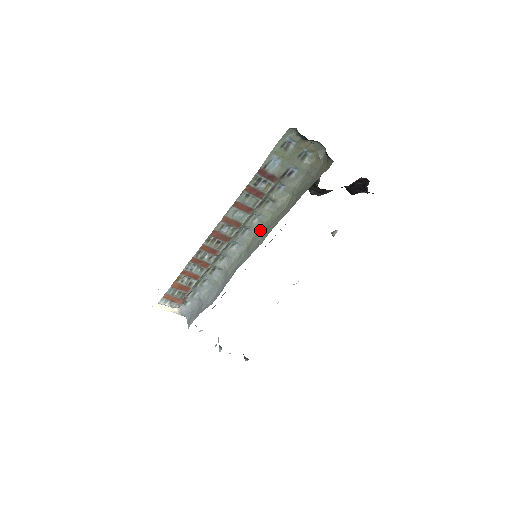
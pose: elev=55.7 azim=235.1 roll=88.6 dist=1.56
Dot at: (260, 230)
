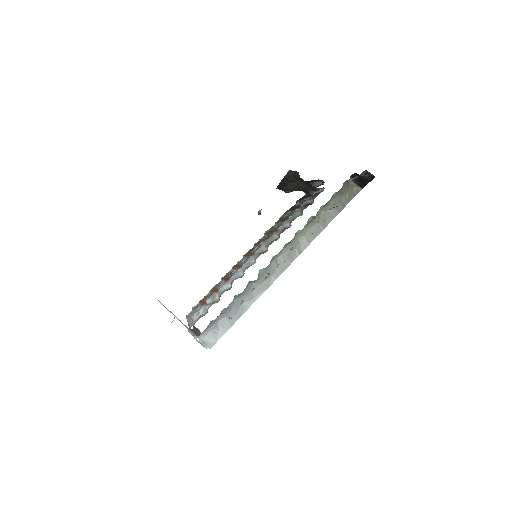
Dot at: (294, 240)
